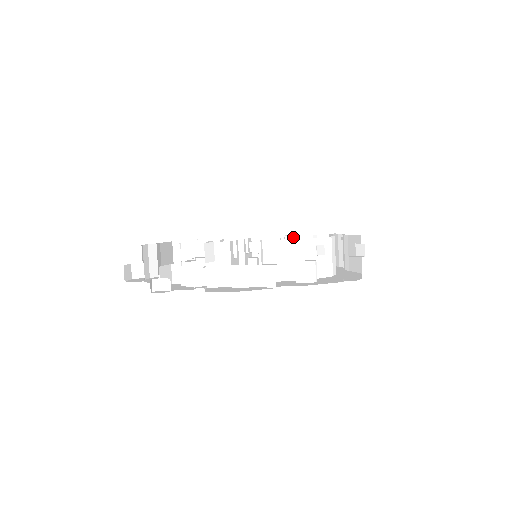
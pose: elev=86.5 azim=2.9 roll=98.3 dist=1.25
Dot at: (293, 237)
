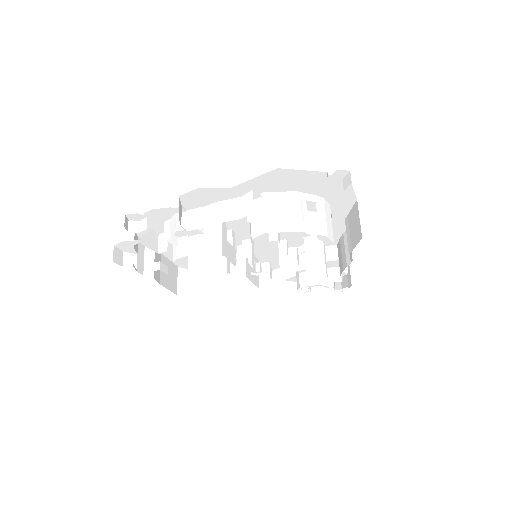
Dot at: (299, 248)
